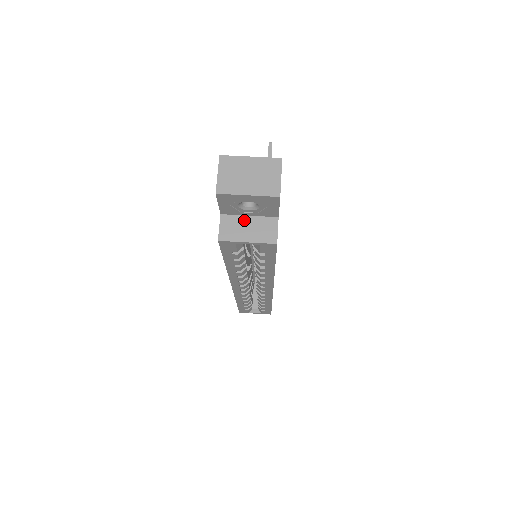
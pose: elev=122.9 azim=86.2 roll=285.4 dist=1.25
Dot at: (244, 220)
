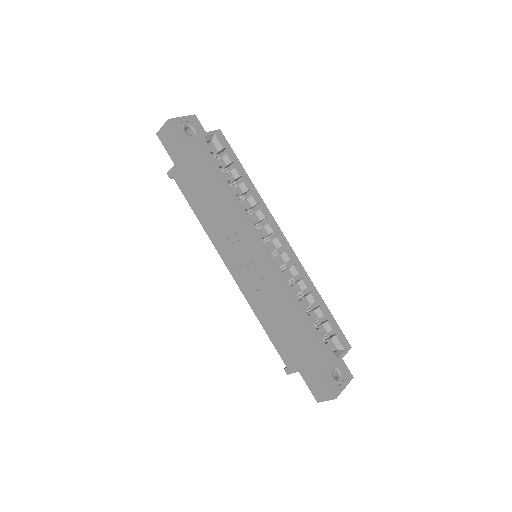
Dot at: occluded
